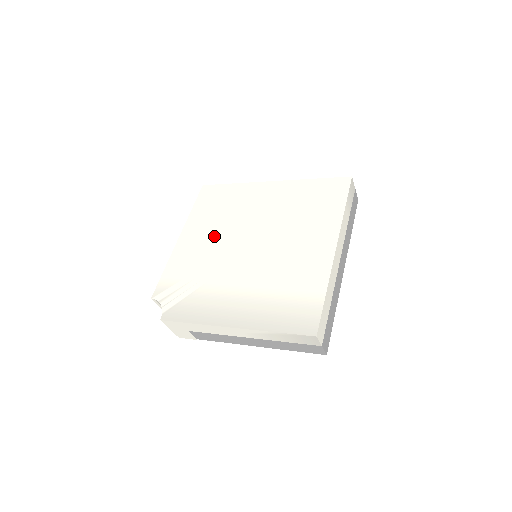
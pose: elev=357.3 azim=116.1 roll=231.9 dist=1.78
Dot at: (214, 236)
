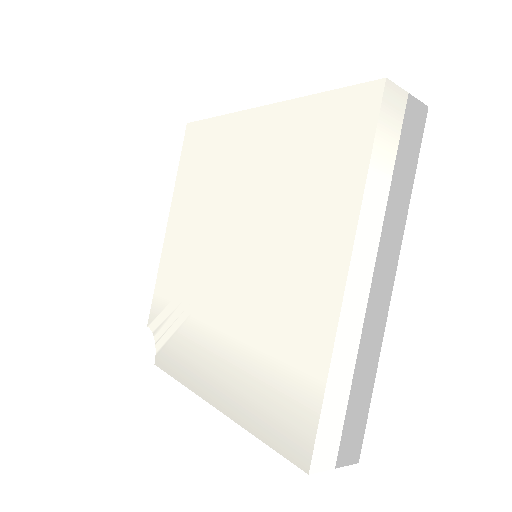
Dot at: (197, 227)
